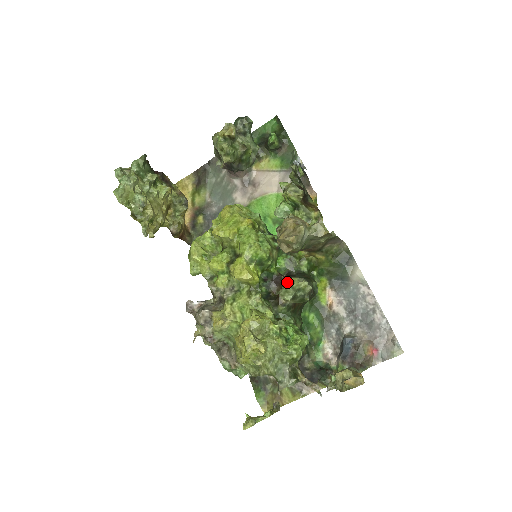
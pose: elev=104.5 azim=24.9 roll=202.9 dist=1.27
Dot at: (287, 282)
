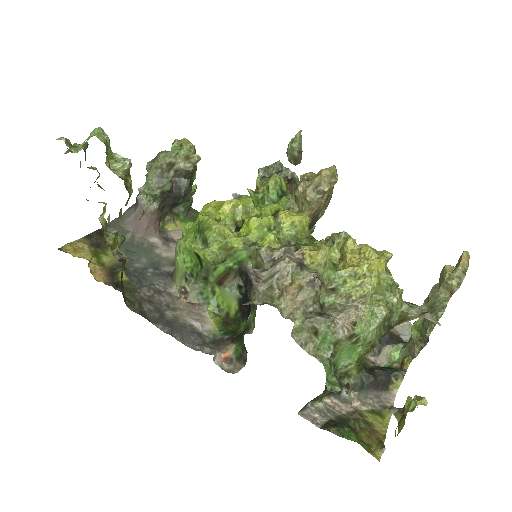
Dot at: (326, 240)
